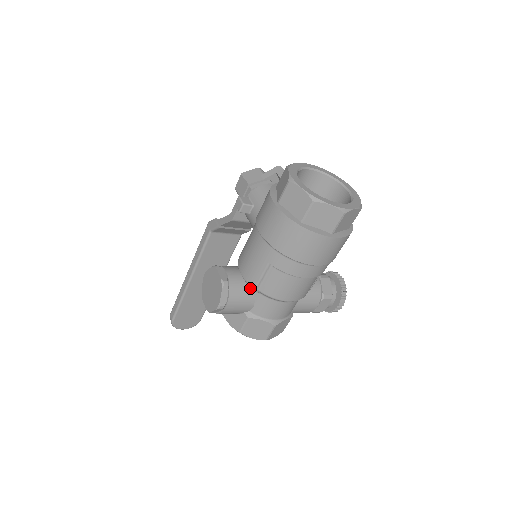
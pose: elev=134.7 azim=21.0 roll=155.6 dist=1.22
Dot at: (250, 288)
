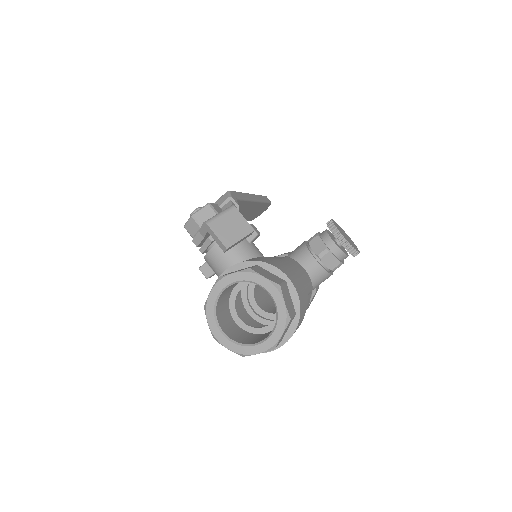
Dot at: occluded
